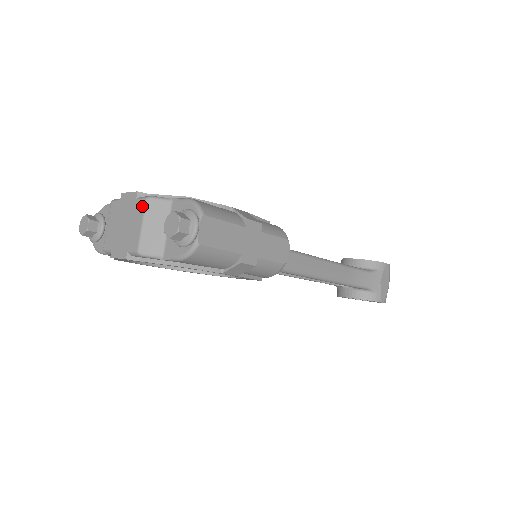
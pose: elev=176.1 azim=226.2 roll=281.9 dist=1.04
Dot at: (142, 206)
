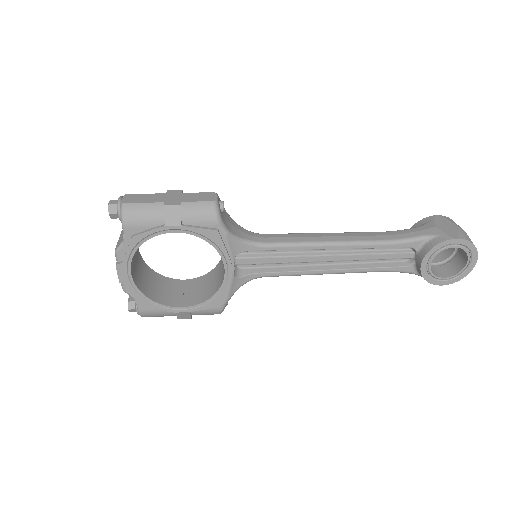
Dot at: occluded
